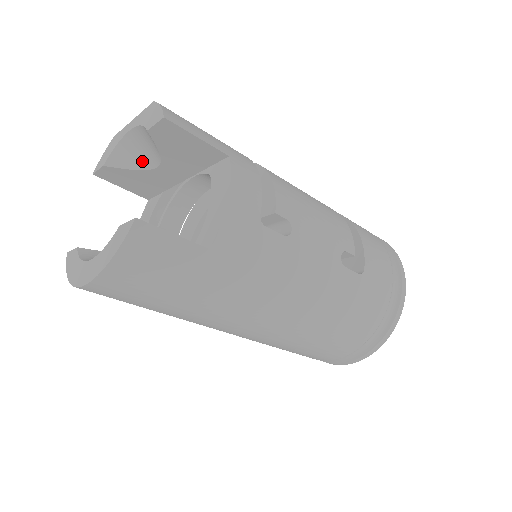
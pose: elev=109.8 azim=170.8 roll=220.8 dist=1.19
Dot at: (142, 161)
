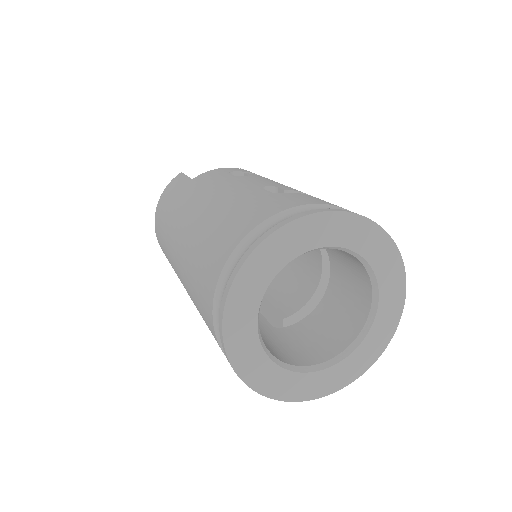
Dot at: occluded
